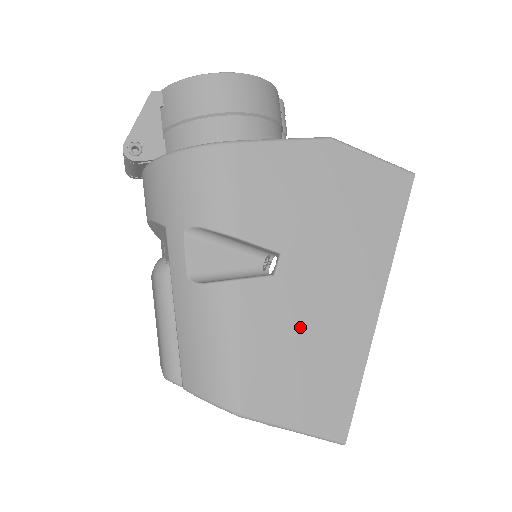
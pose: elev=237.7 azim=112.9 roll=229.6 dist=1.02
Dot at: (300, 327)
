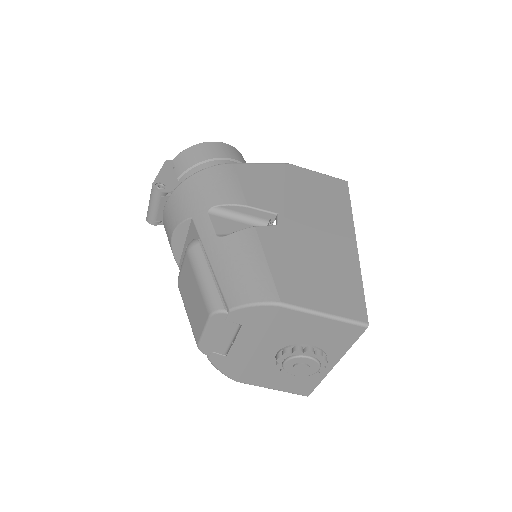
Dot at: (306, 253)
